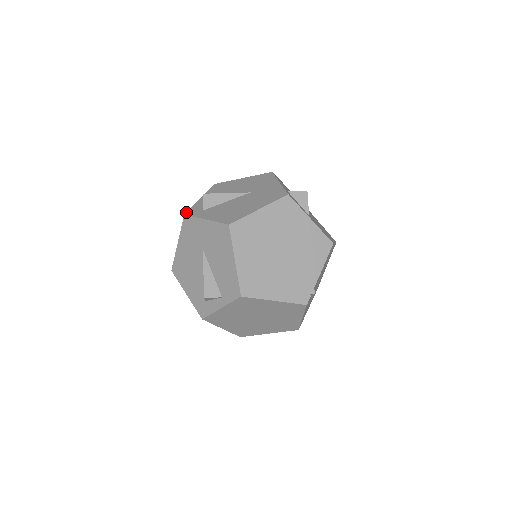
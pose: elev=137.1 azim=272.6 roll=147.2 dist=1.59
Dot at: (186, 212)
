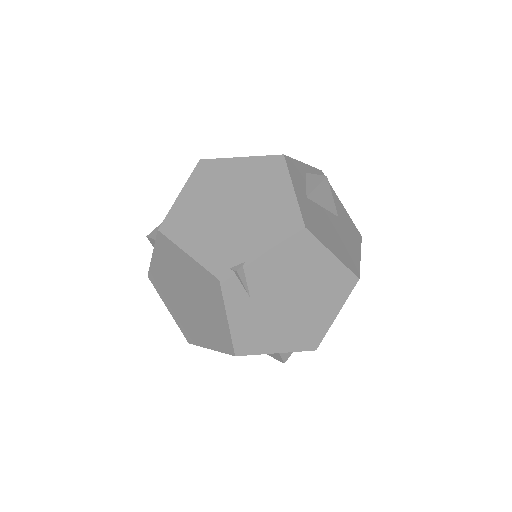
Dot at: occluded
